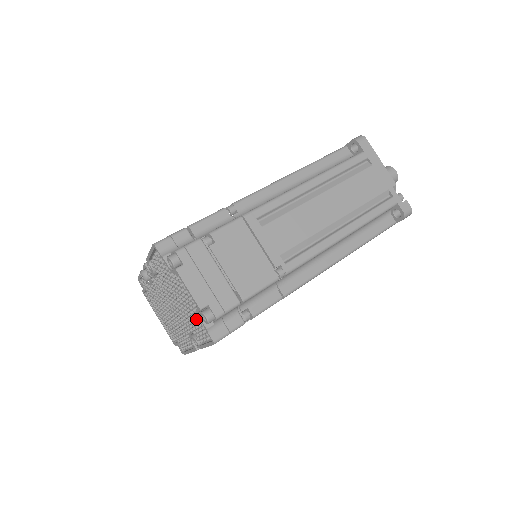
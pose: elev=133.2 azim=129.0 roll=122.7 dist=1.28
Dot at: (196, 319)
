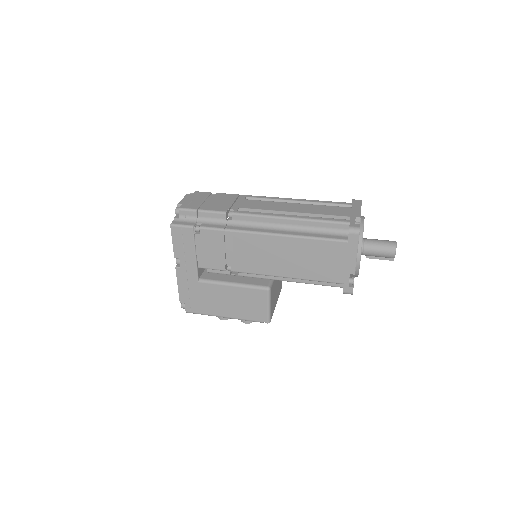
Dot at: occluded
